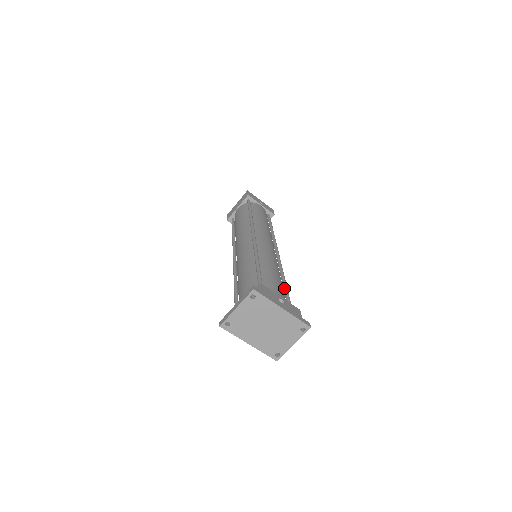
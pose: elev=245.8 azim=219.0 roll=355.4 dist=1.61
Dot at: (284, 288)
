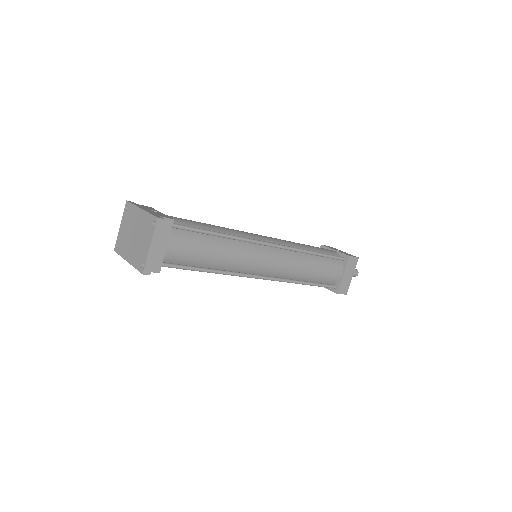
Dot at: (204, 231)
